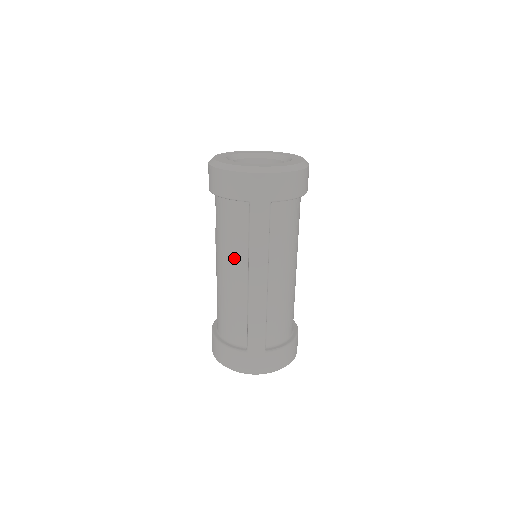
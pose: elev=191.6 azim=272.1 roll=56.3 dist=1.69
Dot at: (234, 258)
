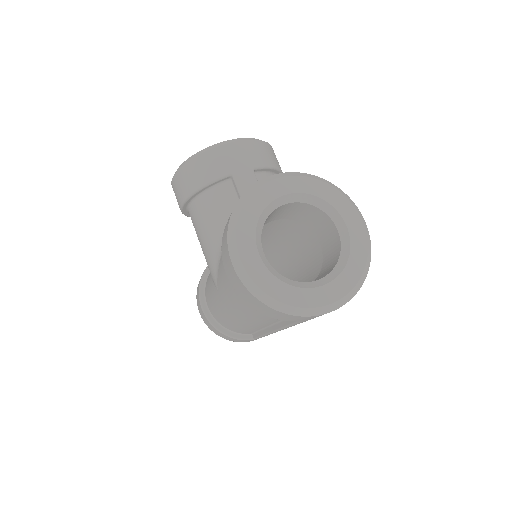
Dot at: (259, 321)
